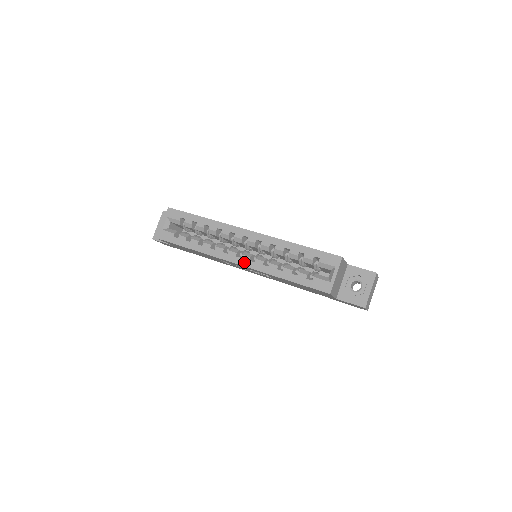
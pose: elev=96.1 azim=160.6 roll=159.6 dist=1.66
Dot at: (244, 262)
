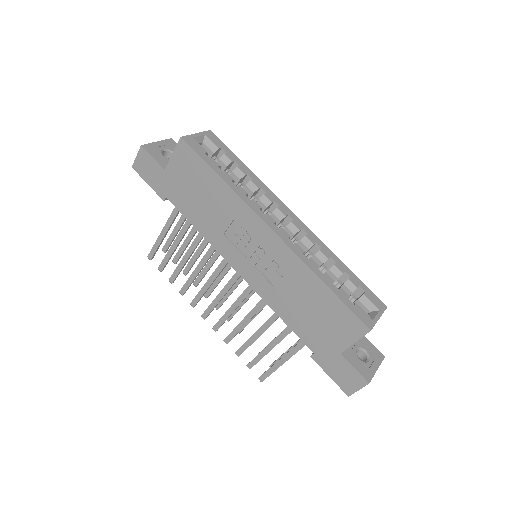
Dot at: (282, 235)
